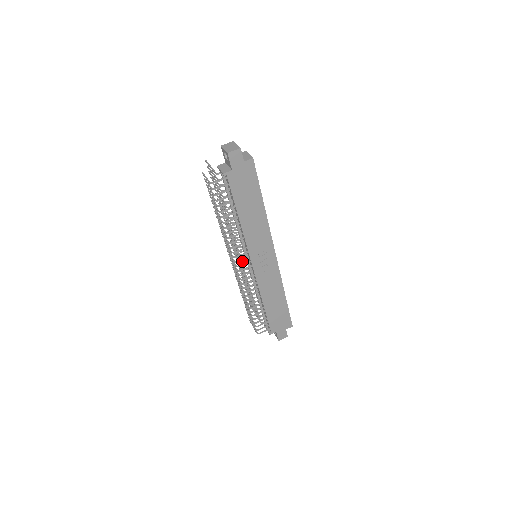
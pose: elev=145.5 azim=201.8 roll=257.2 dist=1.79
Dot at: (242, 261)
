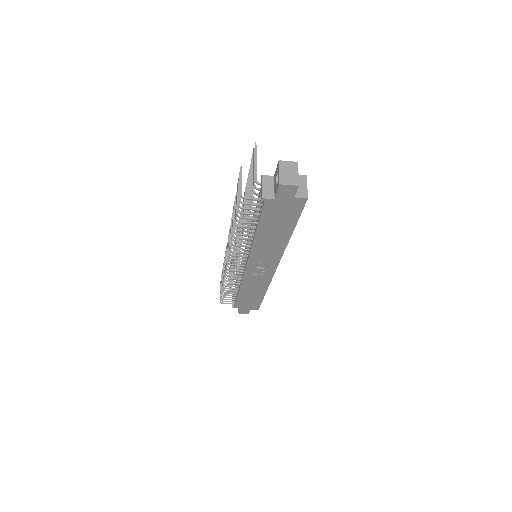
Dot at: (239, 251)
